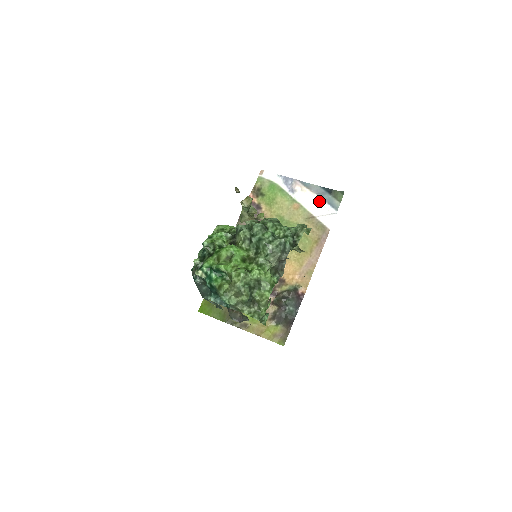
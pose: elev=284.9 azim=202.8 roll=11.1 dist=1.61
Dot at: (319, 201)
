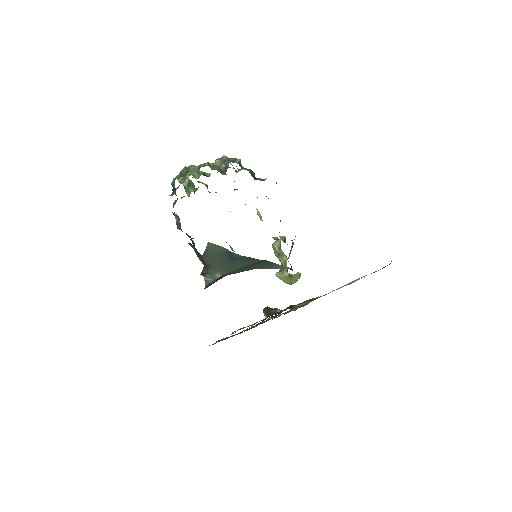
Dot at: occluded
